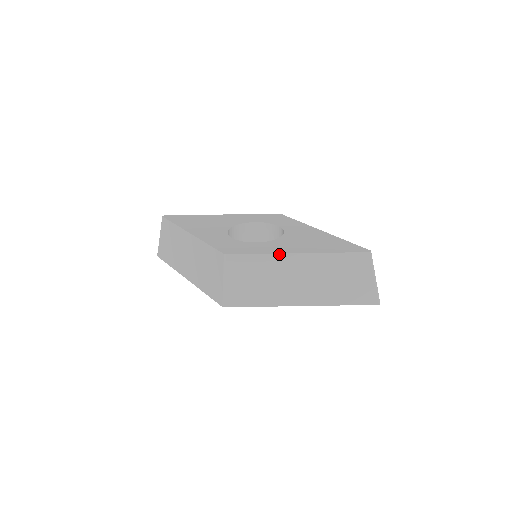
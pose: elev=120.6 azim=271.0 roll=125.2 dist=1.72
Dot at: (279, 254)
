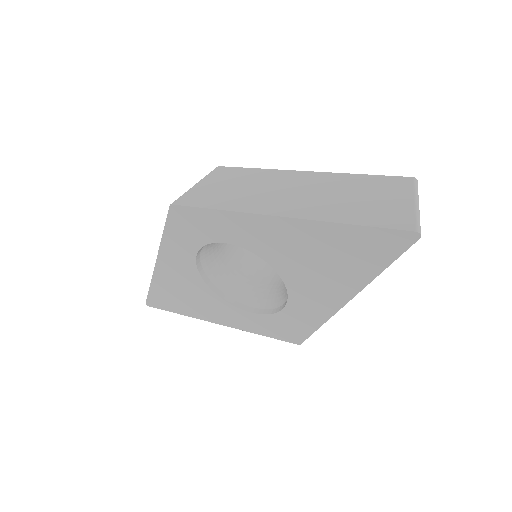
Dot at: (281, 170)
